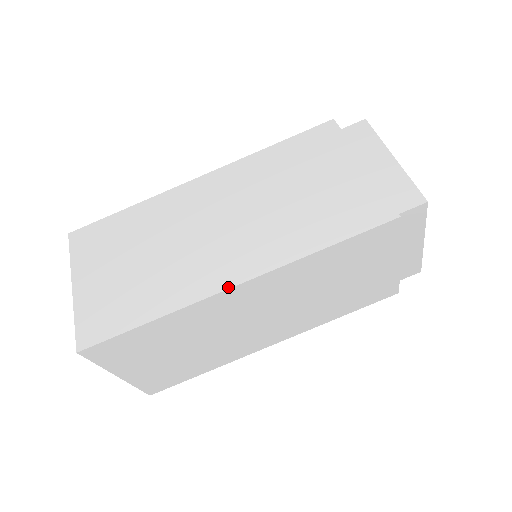
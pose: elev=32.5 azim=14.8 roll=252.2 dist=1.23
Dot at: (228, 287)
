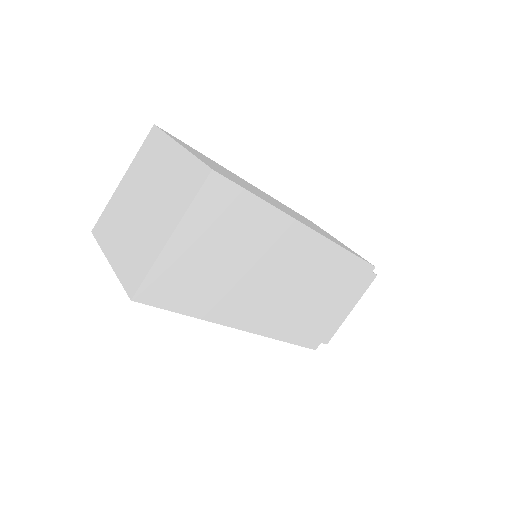
Dot at: occluded
